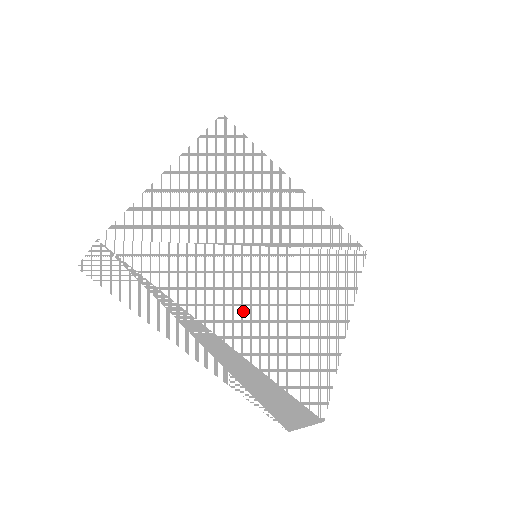
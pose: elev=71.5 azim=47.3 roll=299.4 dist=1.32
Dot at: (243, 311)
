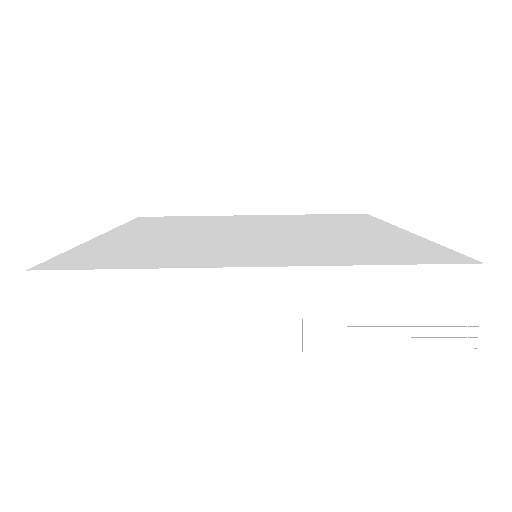
Dot at: (269, 253)
